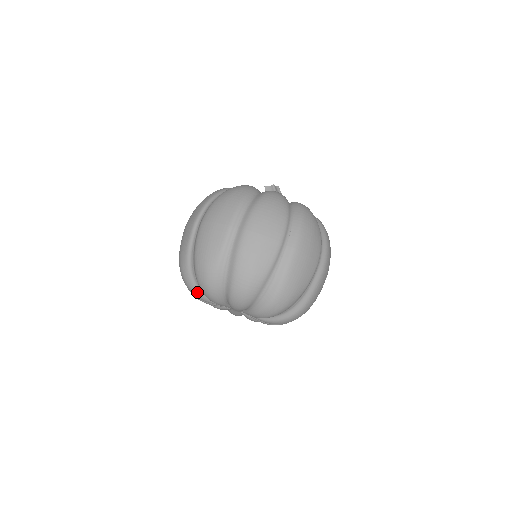
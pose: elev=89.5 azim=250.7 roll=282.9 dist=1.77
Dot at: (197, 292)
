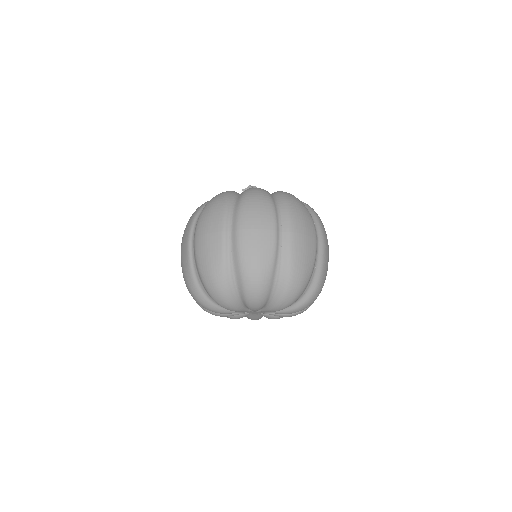
Dot at: (212, 307)
